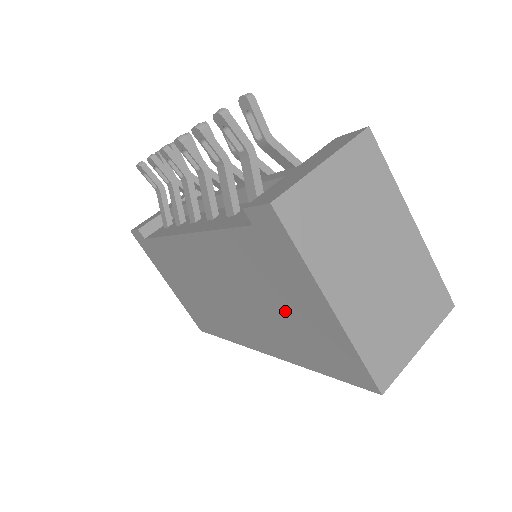
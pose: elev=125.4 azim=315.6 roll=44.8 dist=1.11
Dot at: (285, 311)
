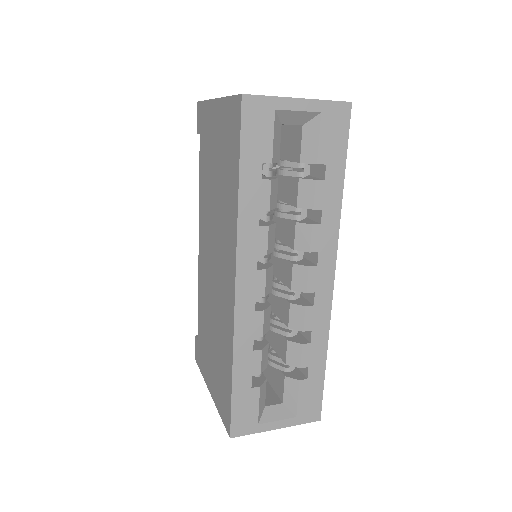
Dot at: (217, 167)
